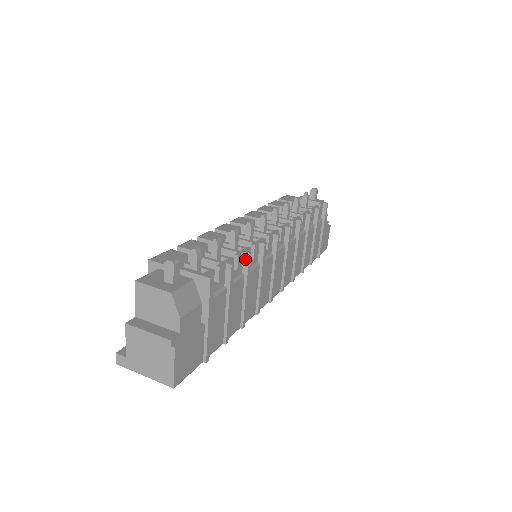
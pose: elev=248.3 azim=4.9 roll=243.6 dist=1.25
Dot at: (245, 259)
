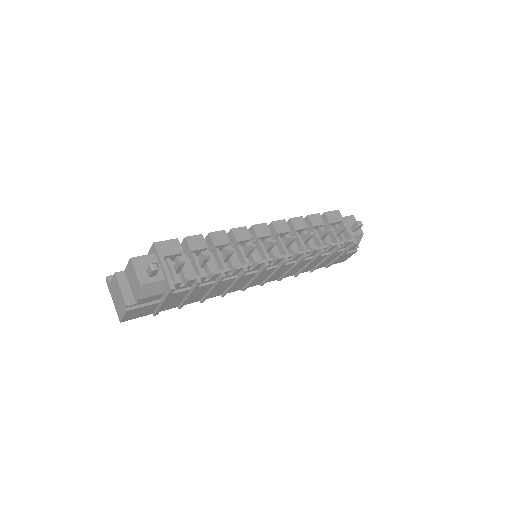
Dot at: (220, 277)
